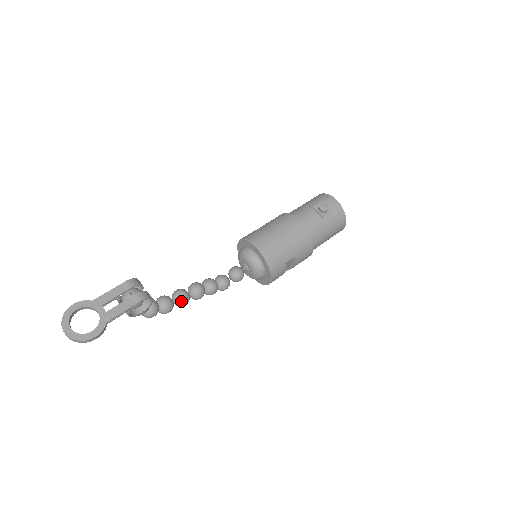
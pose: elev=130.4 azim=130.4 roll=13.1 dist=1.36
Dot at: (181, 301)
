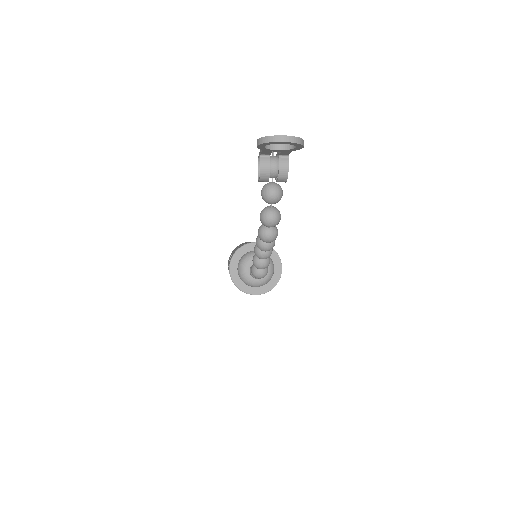
Dot at: occluded
